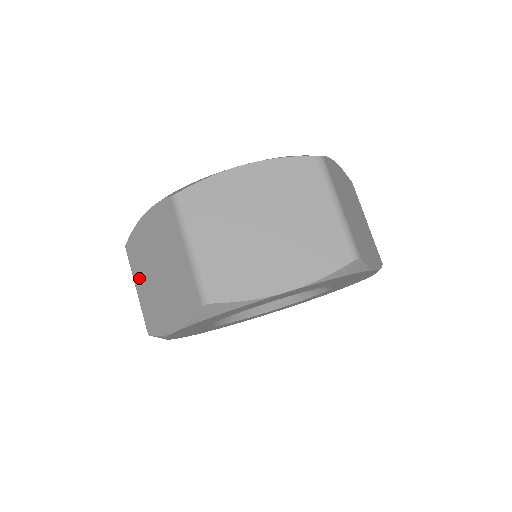
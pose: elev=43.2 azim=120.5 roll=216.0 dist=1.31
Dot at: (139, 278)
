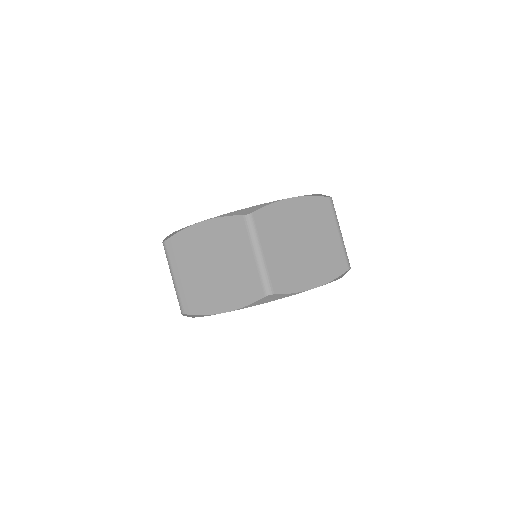
Dot at: occluded
